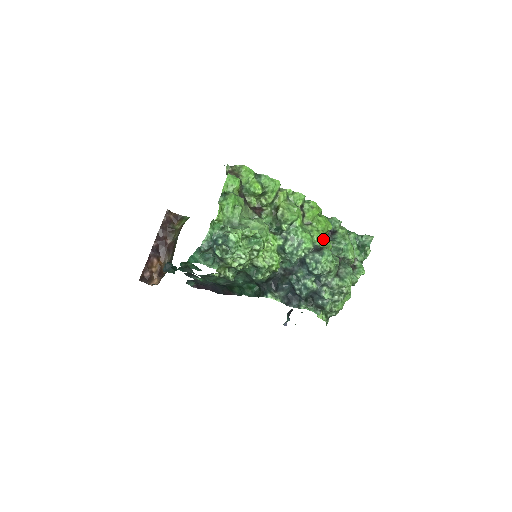
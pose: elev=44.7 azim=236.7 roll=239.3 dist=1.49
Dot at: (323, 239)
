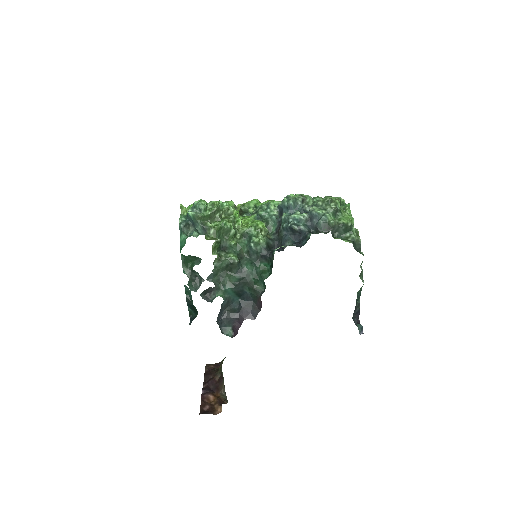
Dot at: occluded
